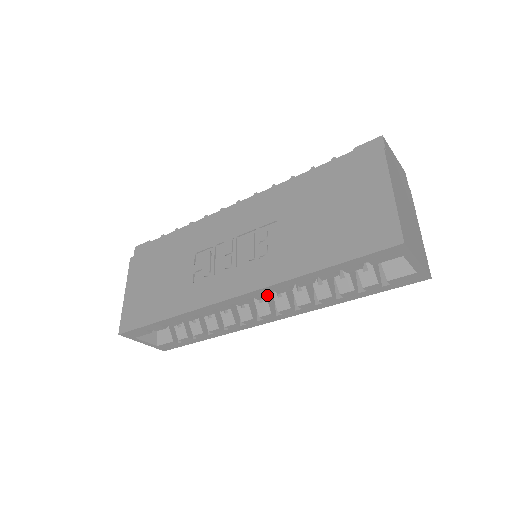
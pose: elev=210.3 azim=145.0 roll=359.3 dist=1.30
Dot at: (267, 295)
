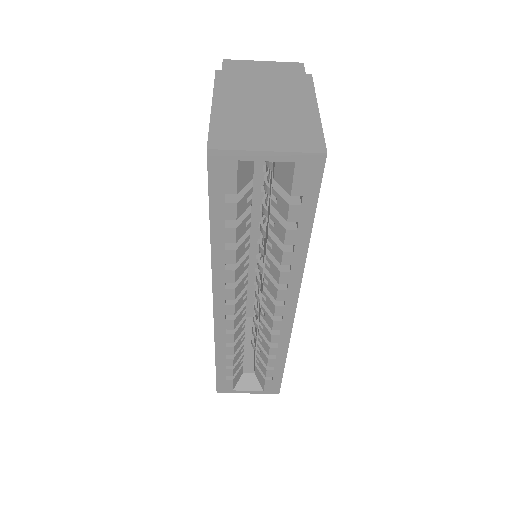
Dot at: (230, 290)
